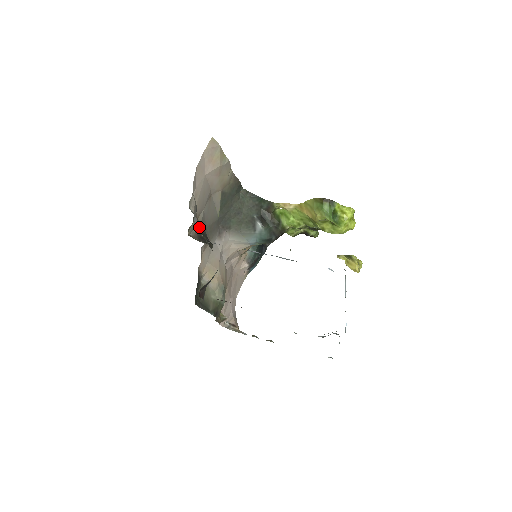
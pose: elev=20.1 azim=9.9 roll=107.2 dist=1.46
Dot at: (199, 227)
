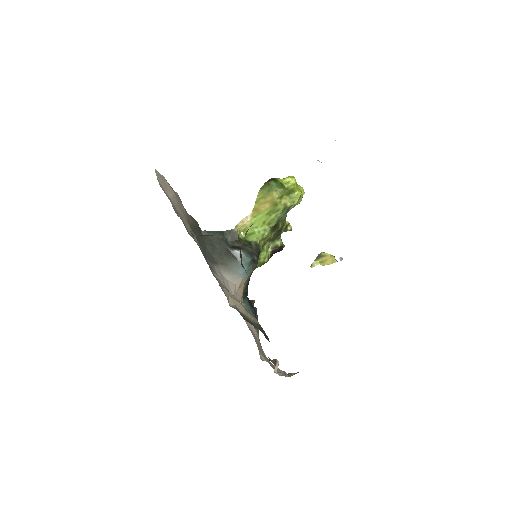
Dot at: occluded
